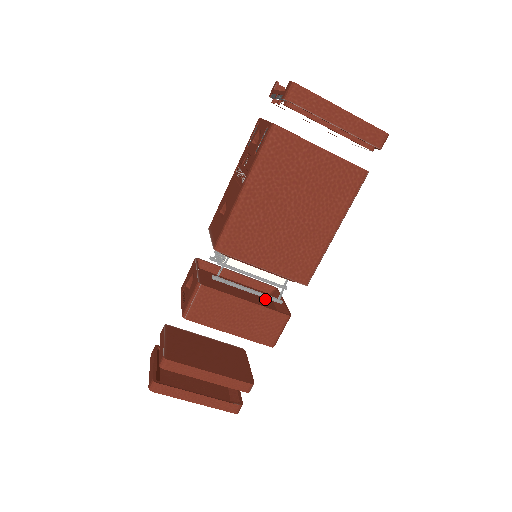
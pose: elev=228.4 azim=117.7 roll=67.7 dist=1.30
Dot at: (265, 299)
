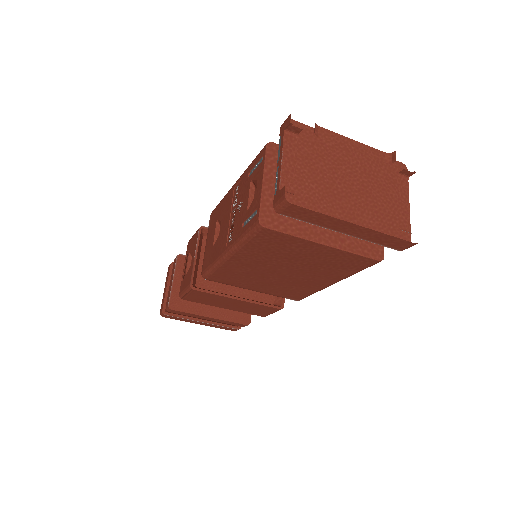
Dot at: occluded
